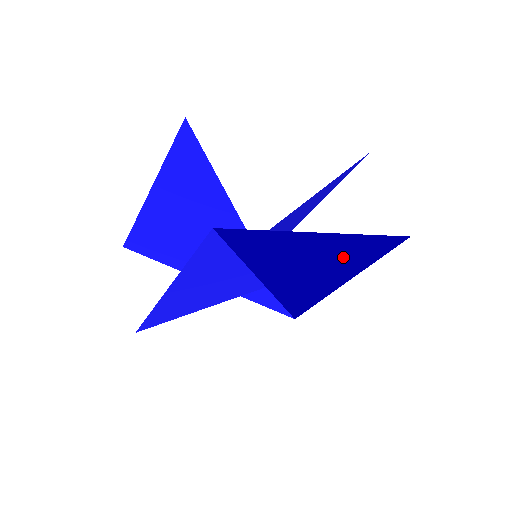
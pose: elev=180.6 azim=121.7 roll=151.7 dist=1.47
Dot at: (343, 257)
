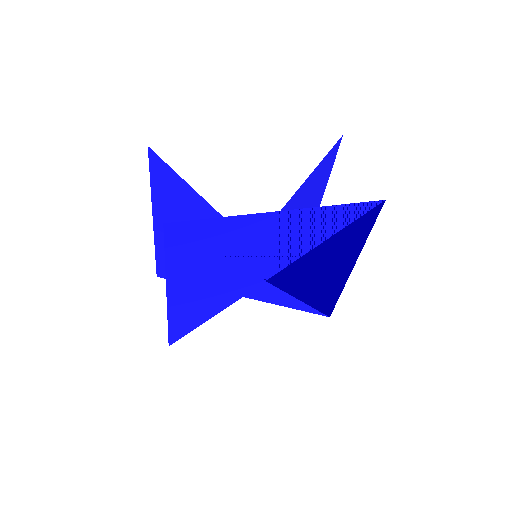
Dot at: (325, 235)
